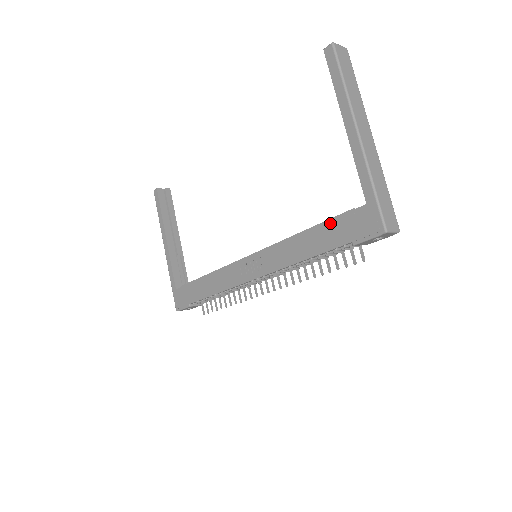
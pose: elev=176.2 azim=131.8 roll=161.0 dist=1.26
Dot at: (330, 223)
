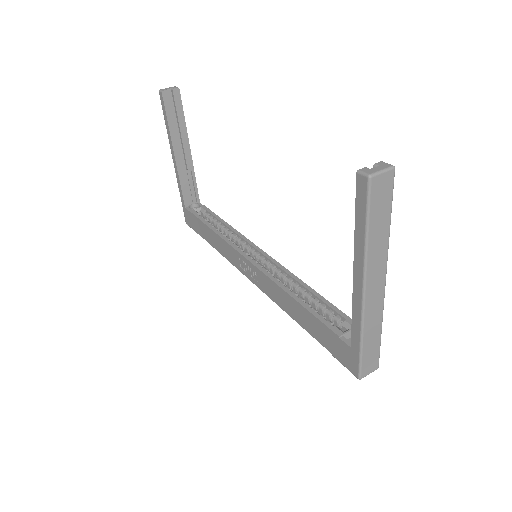
Dot at: (318, 322)
